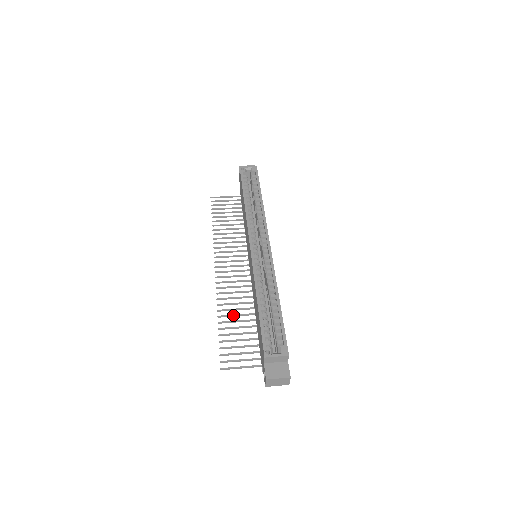
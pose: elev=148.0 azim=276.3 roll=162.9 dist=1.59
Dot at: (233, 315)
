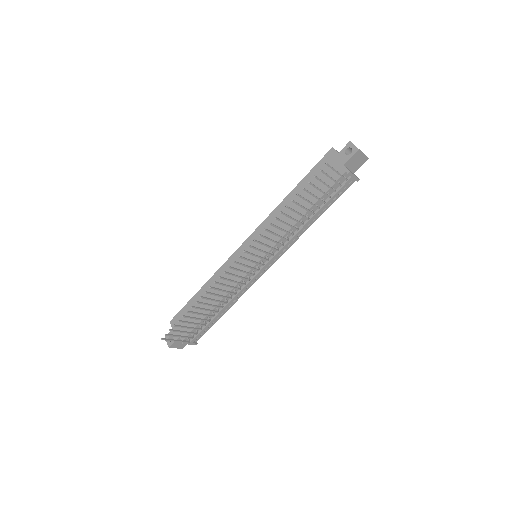
Dot at: (289, 217)
